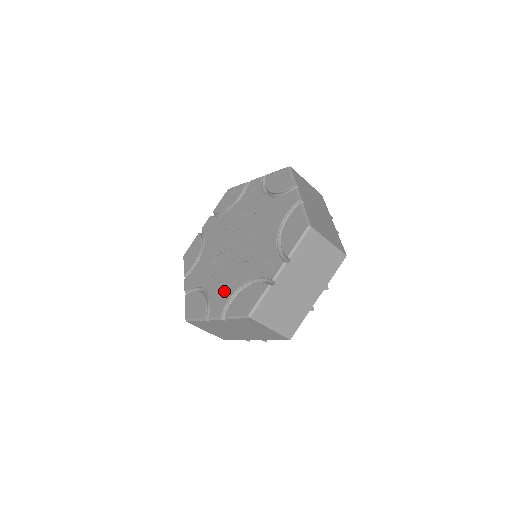
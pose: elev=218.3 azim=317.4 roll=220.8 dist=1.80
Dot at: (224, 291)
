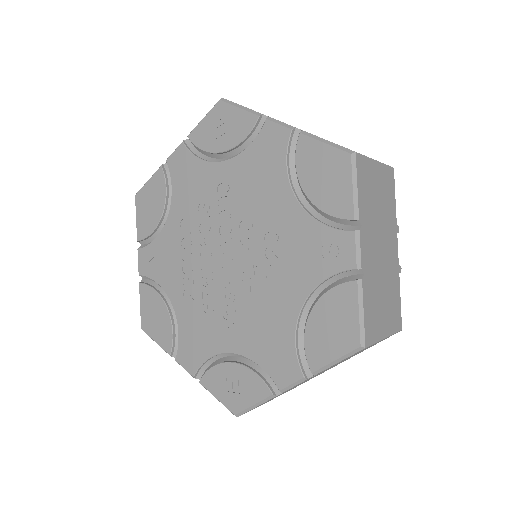
Dot at: (272, 337)
